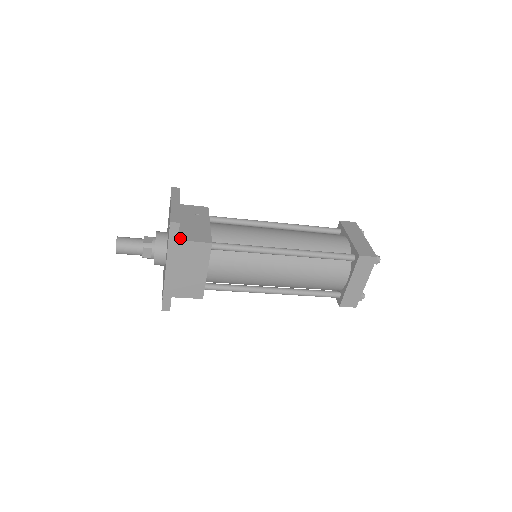
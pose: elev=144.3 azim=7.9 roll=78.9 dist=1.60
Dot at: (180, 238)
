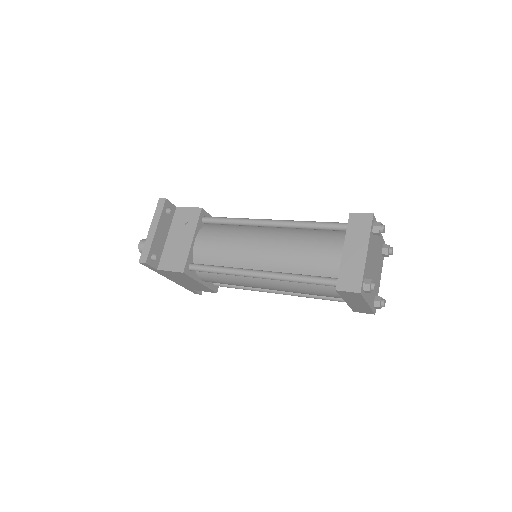
Dot at: (159, 266)
